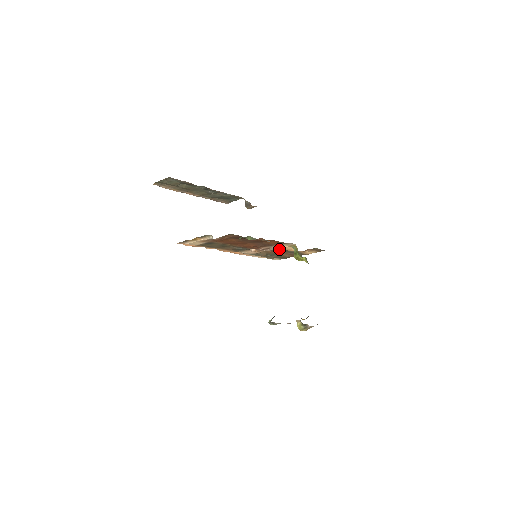
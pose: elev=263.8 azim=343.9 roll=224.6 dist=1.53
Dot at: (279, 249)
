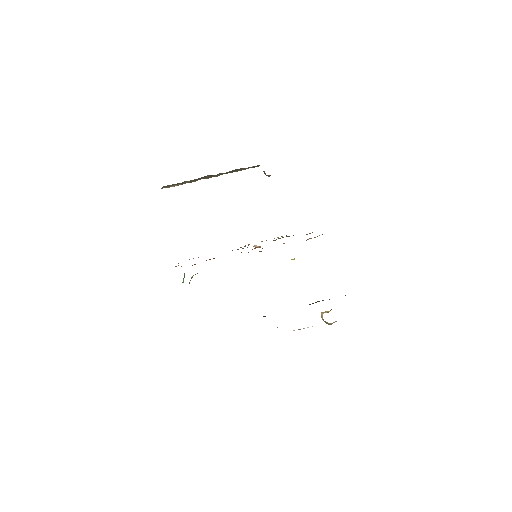
Dot at: occluded
